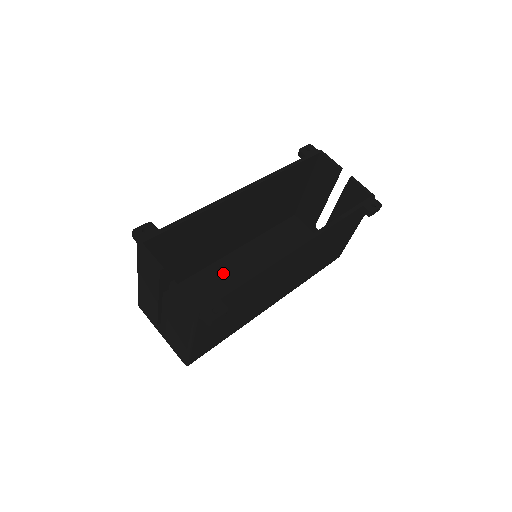
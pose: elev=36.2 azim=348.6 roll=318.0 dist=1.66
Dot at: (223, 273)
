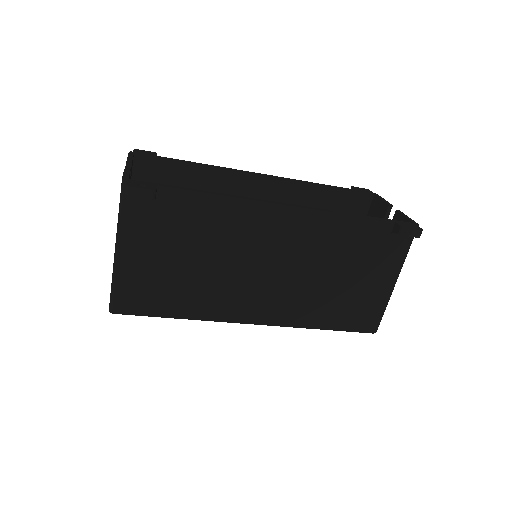
Dot at: occluded
